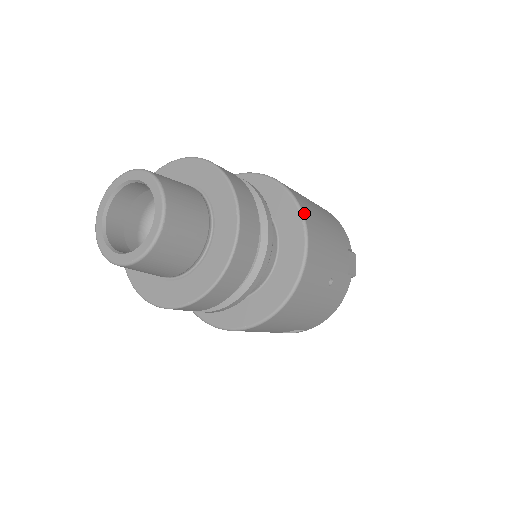
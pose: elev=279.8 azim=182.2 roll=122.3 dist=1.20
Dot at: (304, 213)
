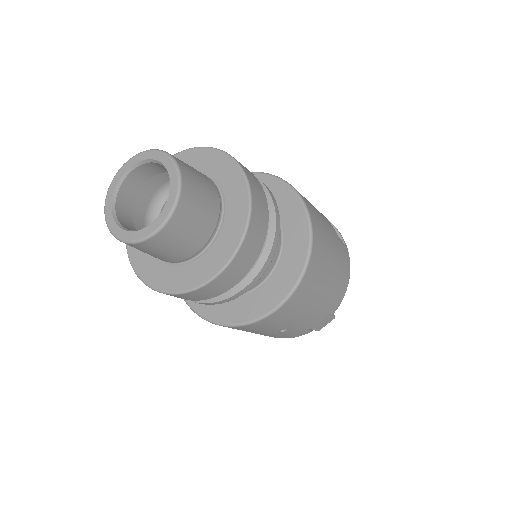
Dot at: (301, 284)
